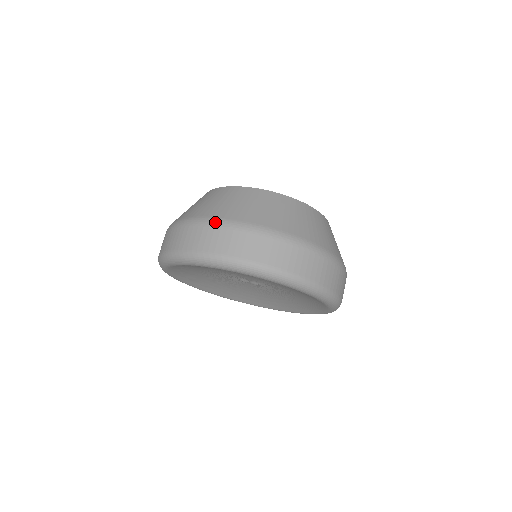
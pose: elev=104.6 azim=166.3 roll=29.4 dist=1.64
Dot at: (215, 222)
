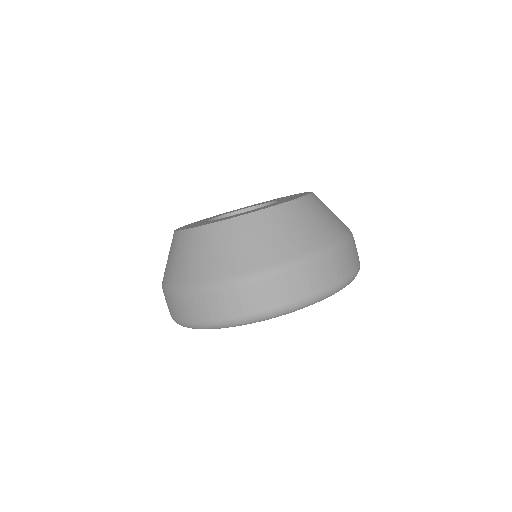
Dot at: (303, 262)
